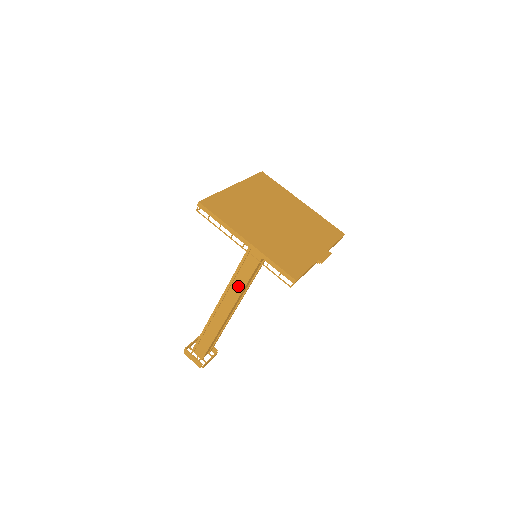
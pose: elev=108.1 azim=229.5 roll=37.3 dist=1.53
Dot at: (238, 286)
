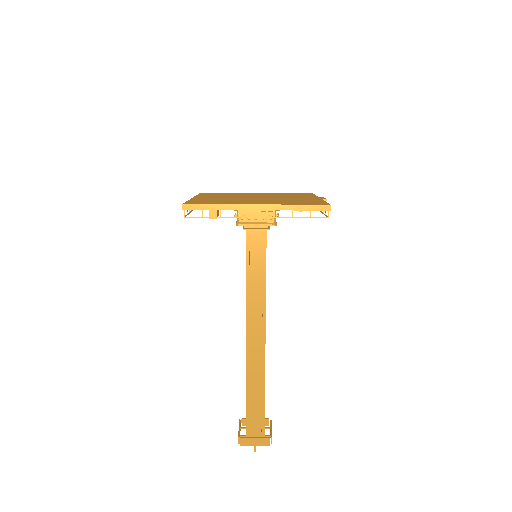
Dot at: (257, 302)
